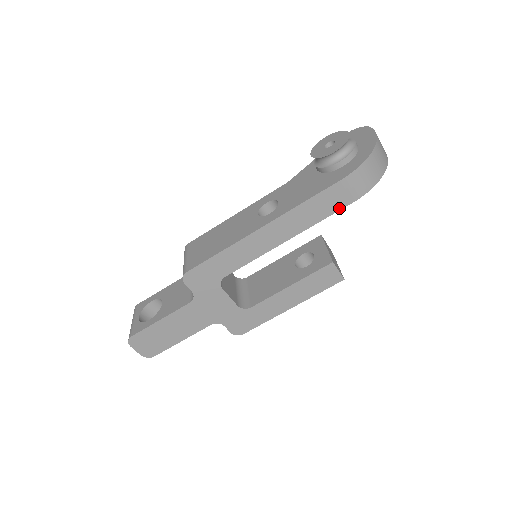
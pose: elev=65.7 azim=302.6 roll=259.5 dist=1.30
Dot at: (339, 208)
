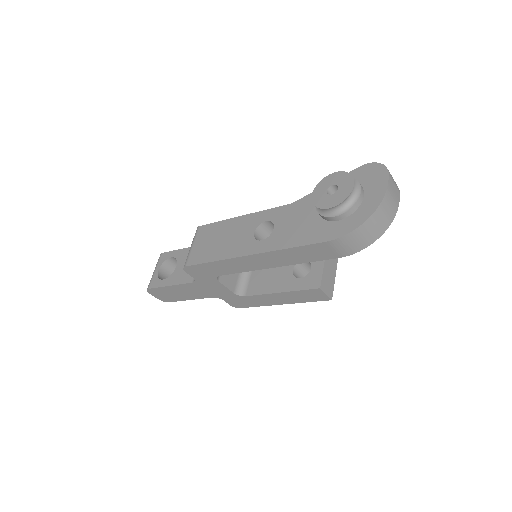
Dot at: (325, 258)
